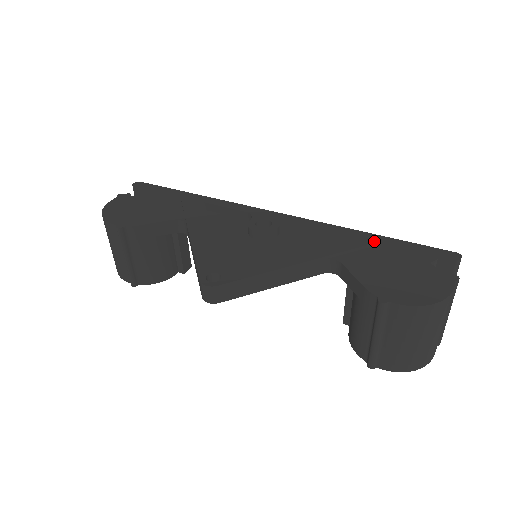
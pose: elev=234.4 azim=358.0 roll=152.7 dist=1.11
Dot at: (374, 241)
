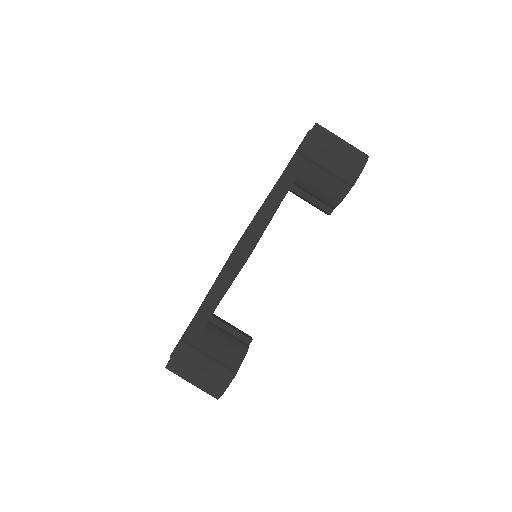
Dot at: (280, 177)
